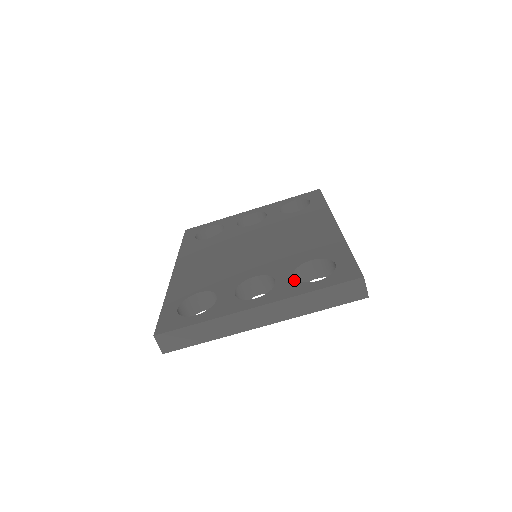
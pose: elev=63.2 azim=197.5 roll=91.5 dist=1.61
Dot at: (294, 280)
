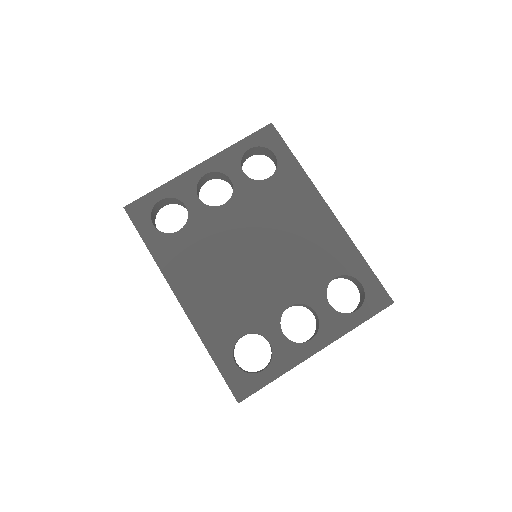
Dot at: (334, 311)
